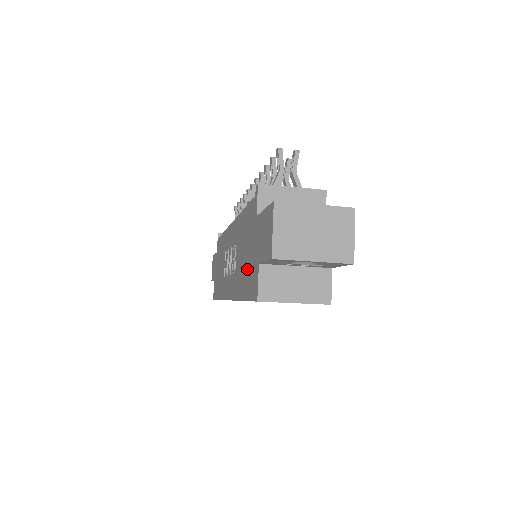
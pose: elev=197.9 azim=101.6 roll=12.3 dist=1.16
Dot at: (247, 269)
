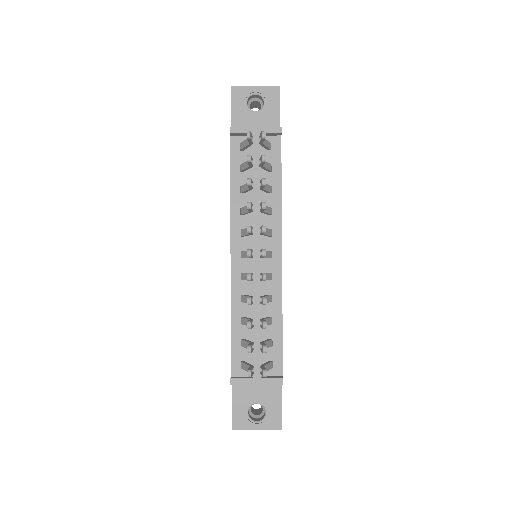
Dot at: occluded
